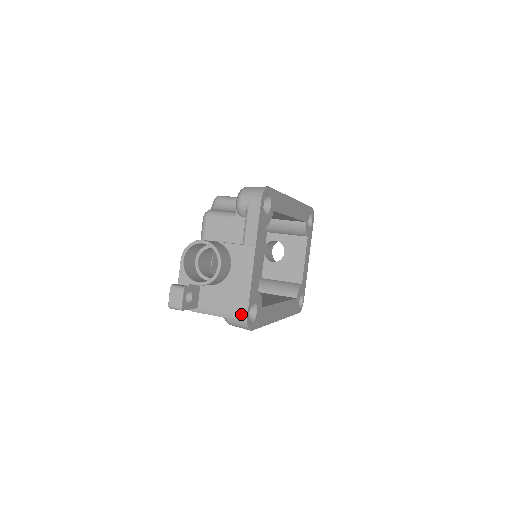
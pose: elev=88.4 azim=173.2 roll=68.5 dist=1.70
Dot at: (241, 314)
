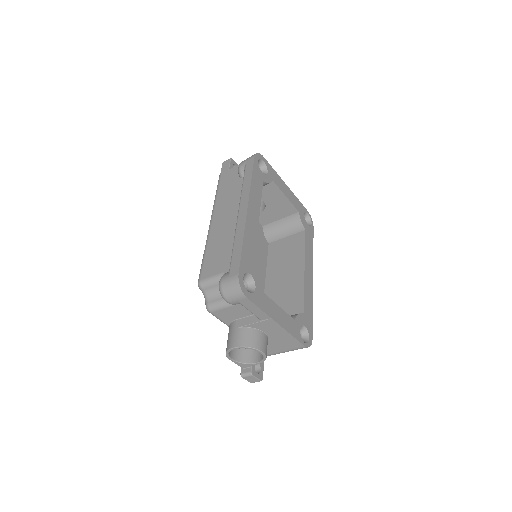
Dot at: (299, 347)
